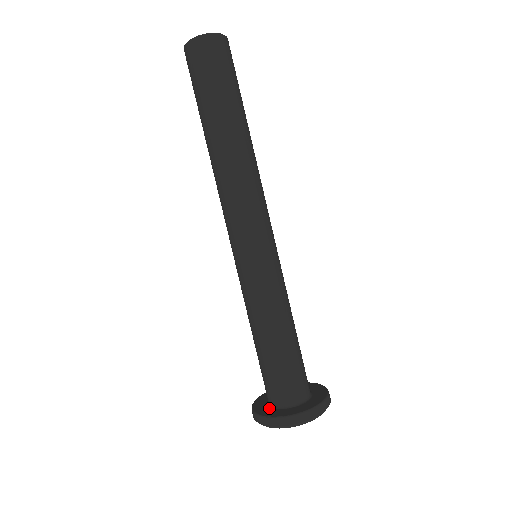
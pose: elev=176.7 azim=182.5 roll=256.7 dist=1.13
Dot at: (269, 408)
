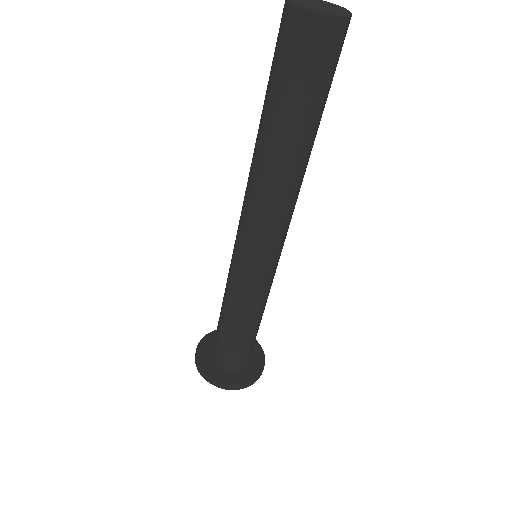
Dot at: (232, 374)
